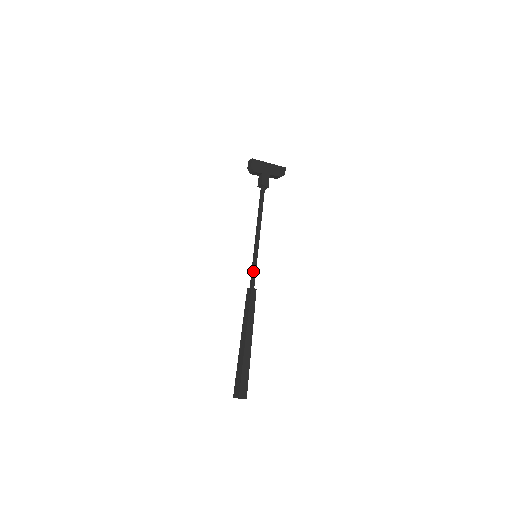
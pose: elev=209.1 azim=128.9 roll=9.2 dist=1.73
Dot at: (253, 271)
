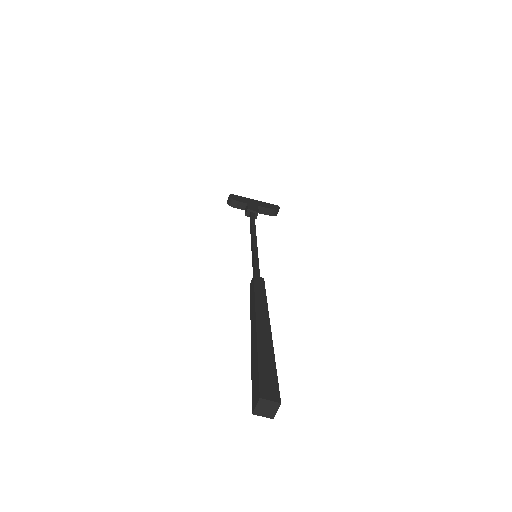
Dot at: (254, 265)
